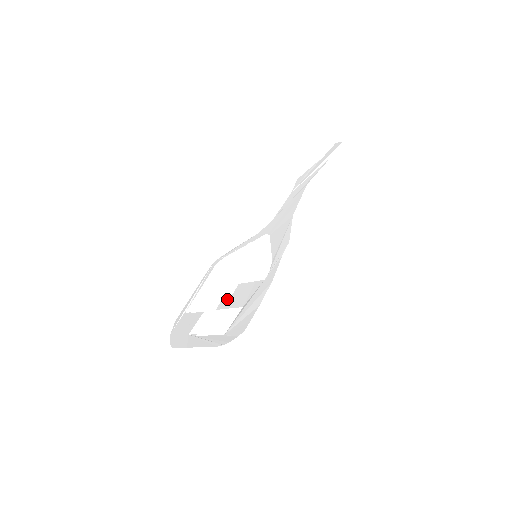
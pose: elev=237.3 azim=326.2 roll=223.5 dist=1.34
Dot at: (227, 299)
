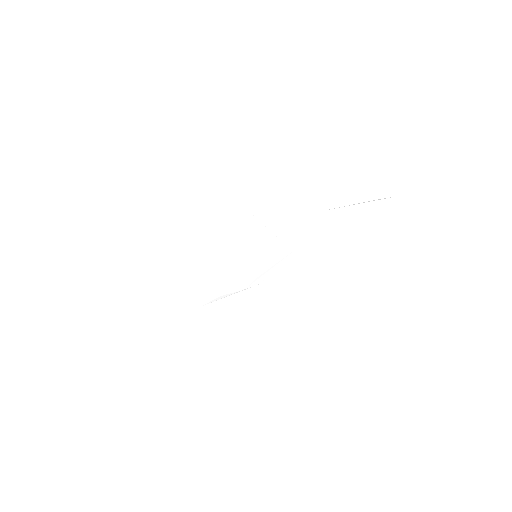
Dot at: (222, 273)
